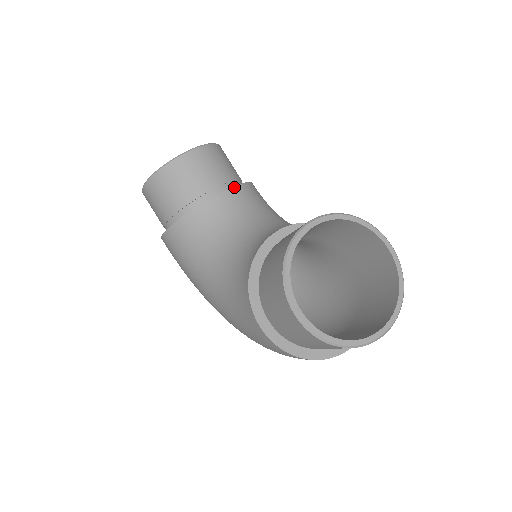
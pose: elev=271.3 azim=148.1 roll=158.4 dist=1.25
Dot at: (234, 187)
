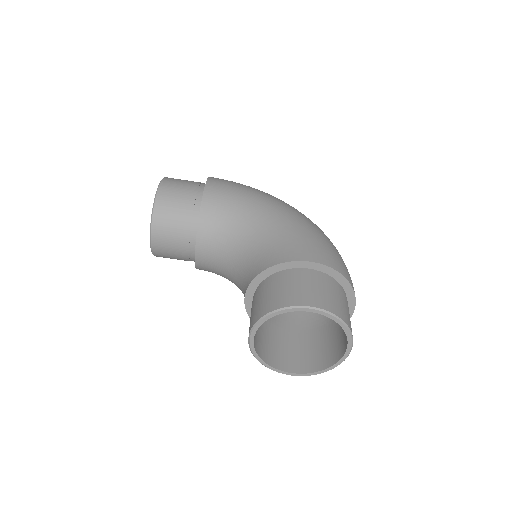
Dot at: (197, 238)
